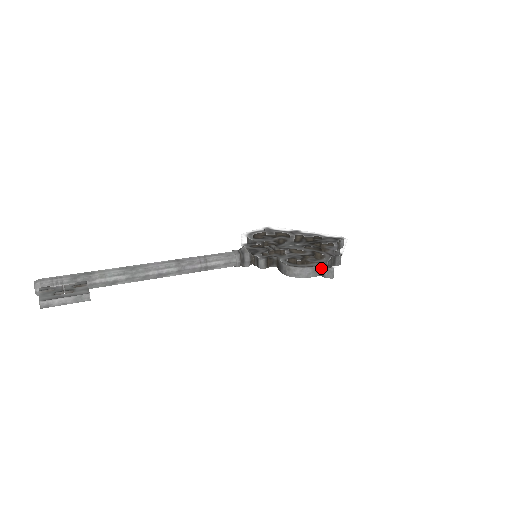
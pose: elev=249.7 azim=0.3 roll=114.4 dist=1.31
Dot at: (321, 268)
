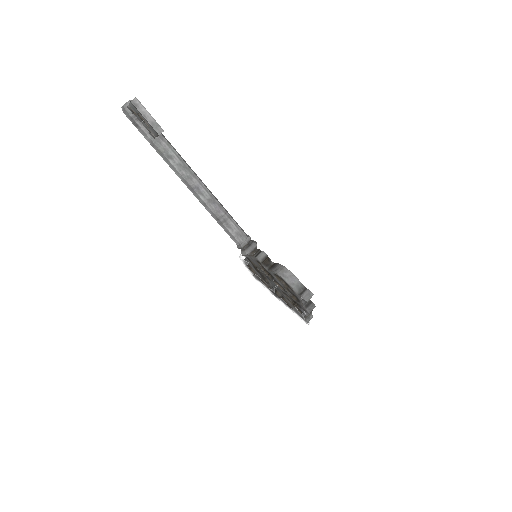
Dot at: occluded
